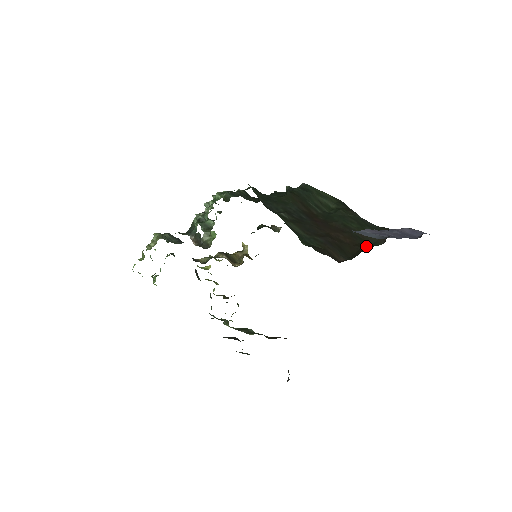
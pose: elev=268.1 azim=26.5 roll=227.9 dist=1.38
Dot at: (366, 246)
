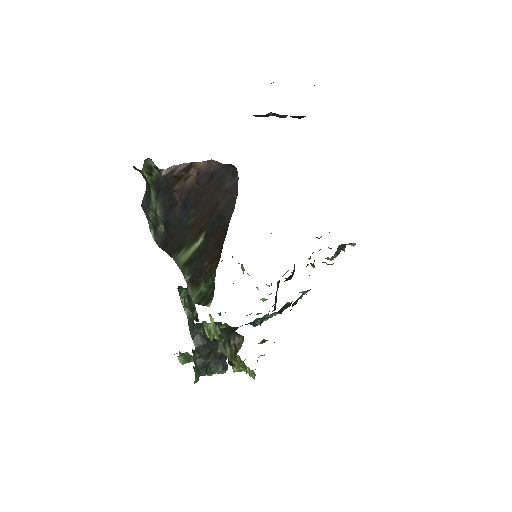
Dot at: occluded
